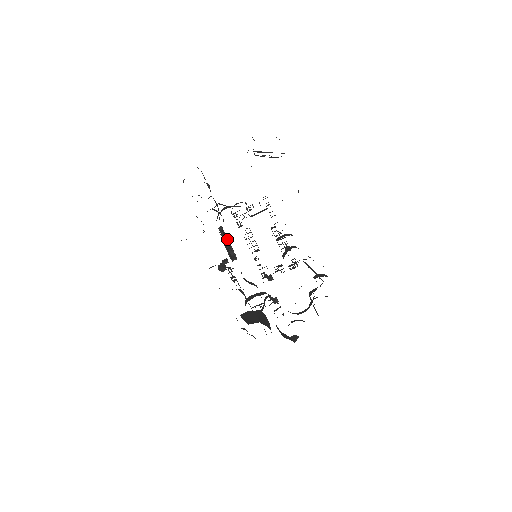
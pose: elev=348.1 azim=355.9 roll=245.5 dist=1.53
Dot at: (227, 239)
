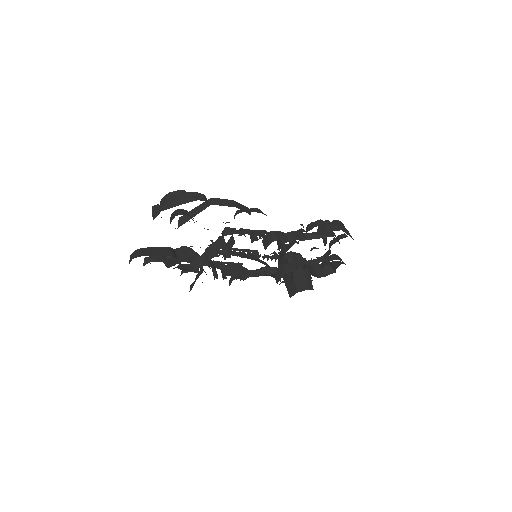
Dot at: (223, 265)
